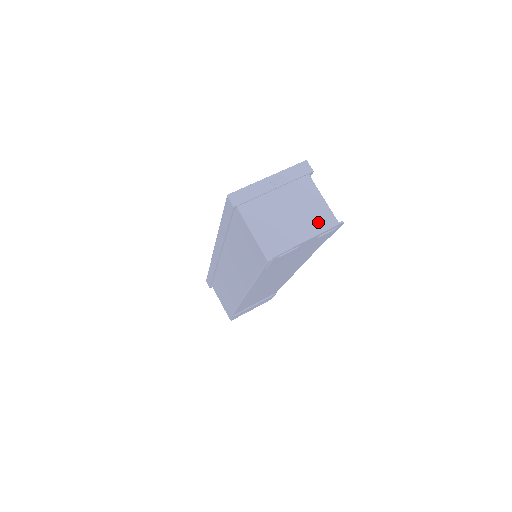
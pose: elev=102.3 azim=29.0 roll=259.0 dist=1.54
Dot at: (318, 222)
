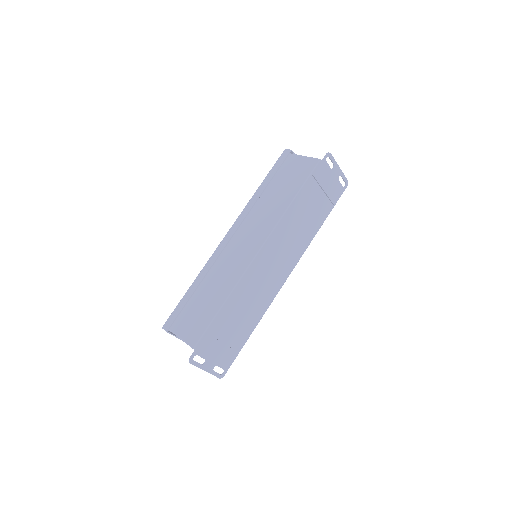
Dot at: occluded
